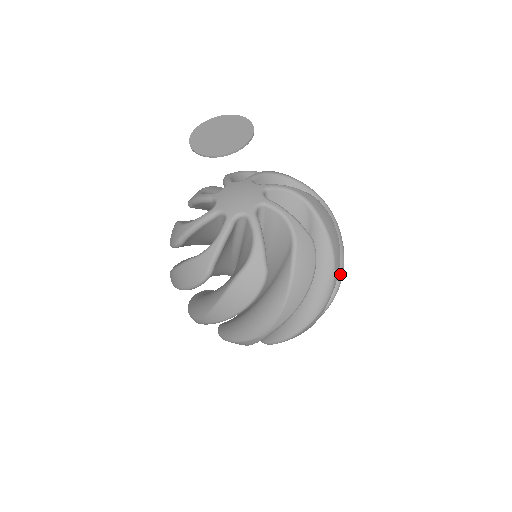
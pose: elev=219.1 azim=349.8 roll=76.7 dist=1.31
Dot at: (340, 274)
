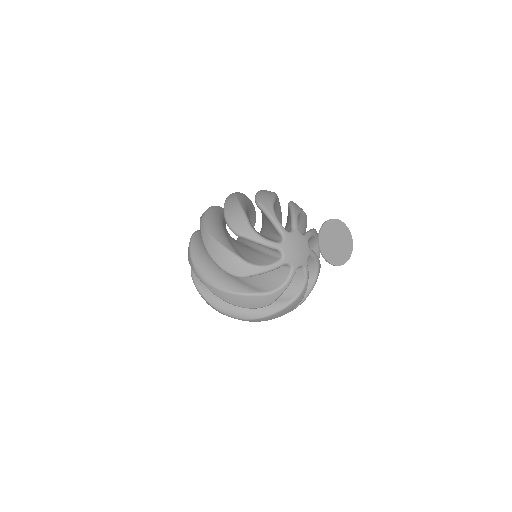
Dot at: occluded
